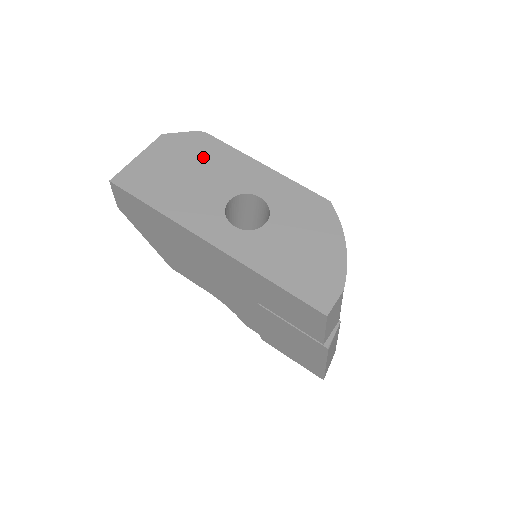
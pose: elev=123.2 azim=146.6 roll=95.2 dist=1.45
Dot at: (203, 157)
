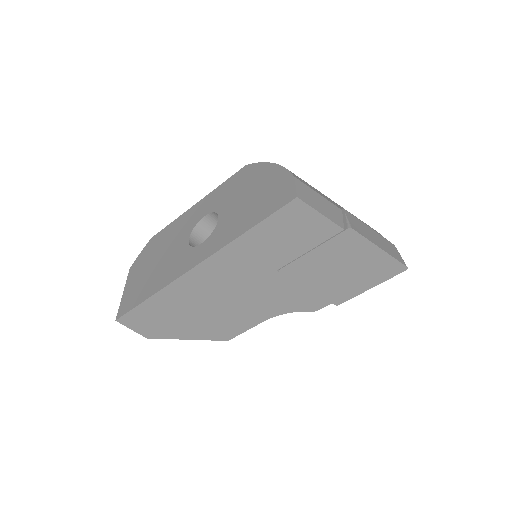
Dot at: (159, 246)
